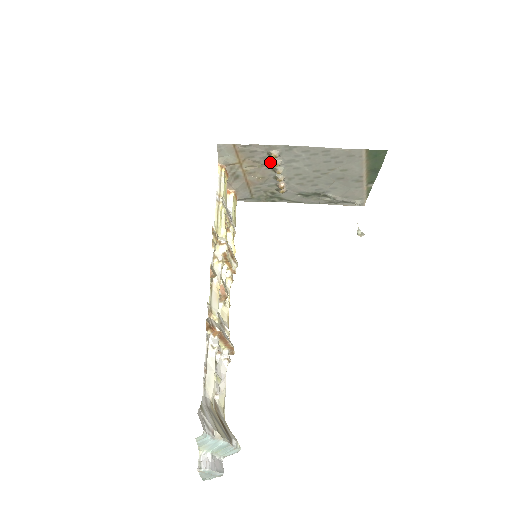
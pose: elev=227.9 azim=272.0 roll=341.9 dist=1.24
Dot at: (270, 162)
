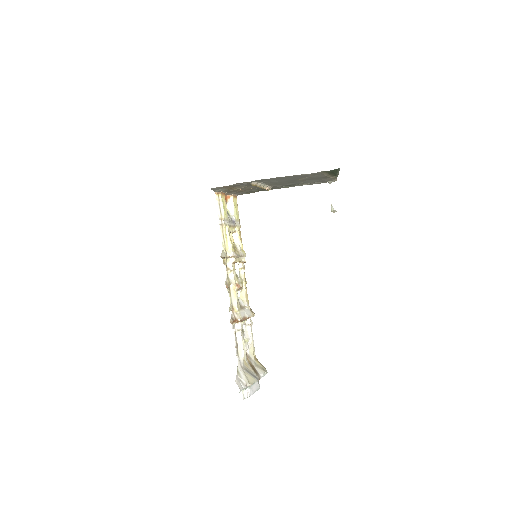
Dot at: occluded
